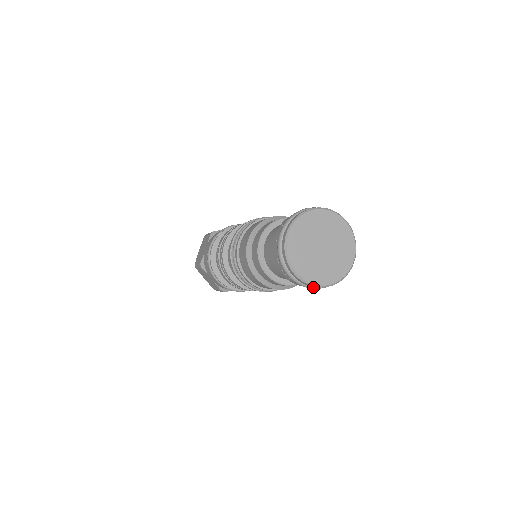
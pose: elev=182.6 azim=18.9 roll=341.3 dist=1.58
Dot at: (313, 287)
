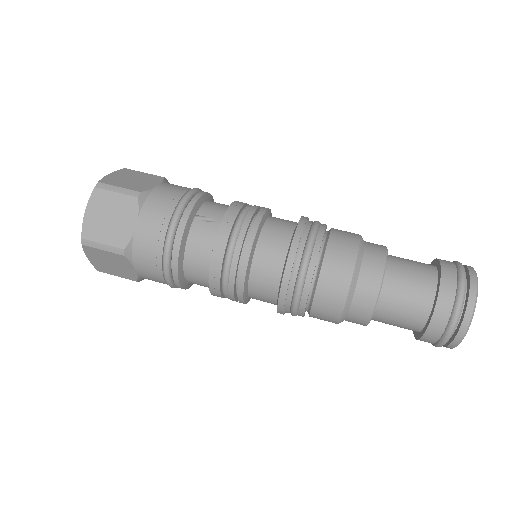
Dot at: occluded
